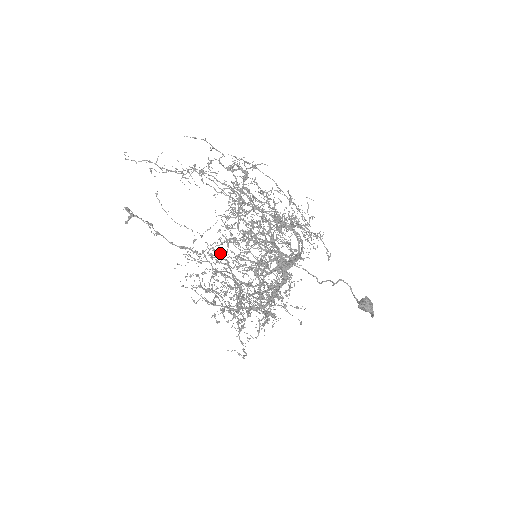
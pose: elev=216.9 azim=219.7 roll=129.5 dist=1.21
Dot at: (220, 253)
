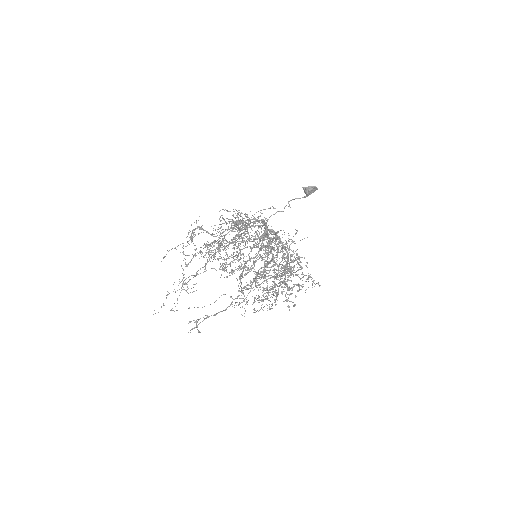
Dot at: occluded
